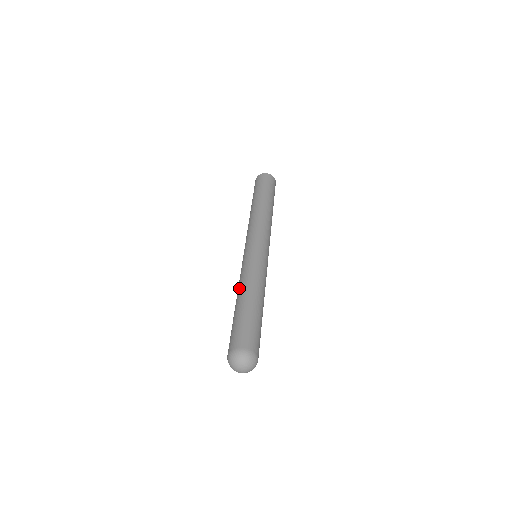
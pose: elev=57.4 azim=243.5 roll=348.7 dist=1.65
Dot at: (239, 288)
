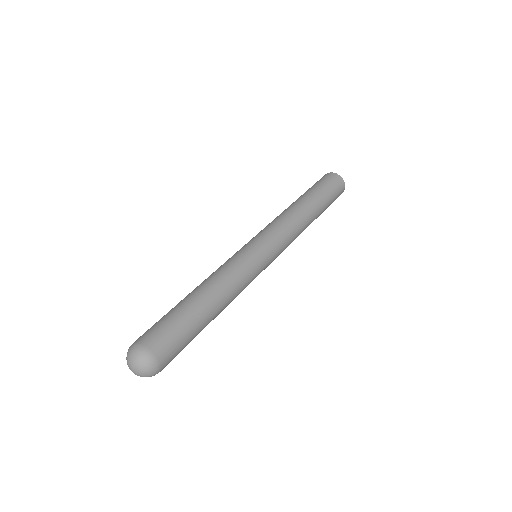
Dot at: occluded
